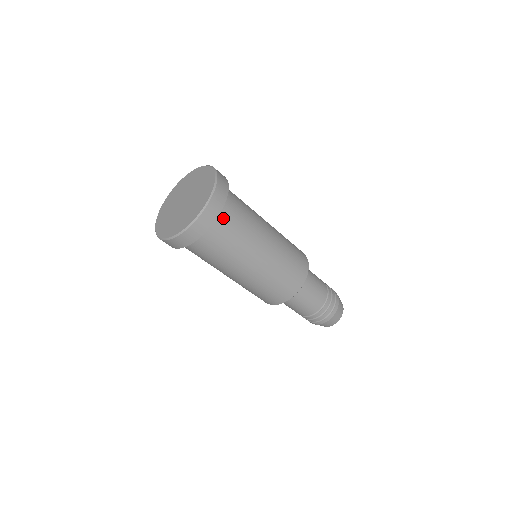
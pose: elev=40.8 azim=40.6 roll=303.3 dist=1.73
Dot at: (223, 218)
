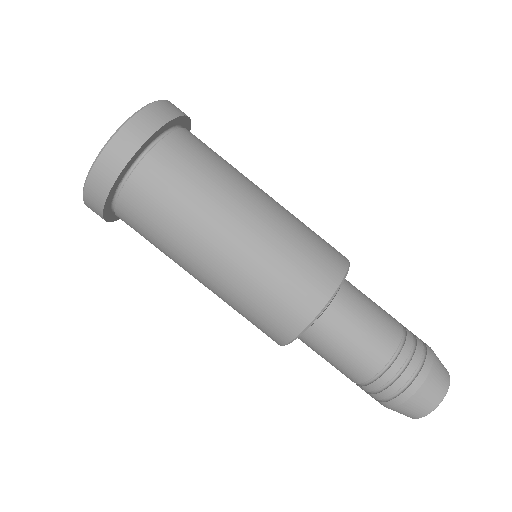
Dot at: (161, 155)
